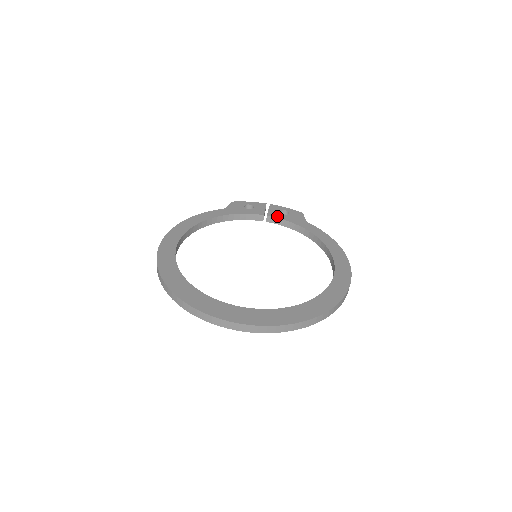
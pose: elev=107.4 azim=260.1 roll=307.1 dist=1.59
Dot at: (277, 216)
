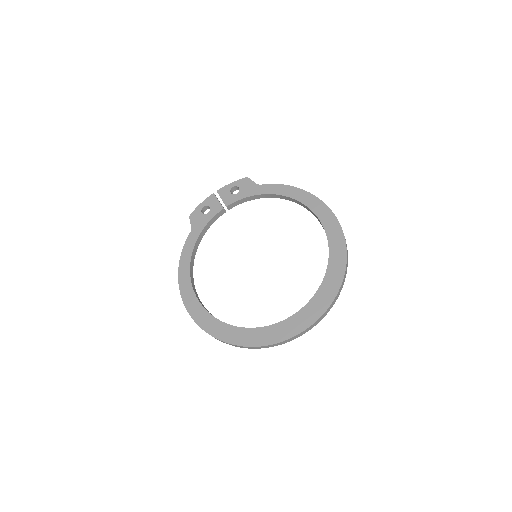
Dot at: (233, 200)
